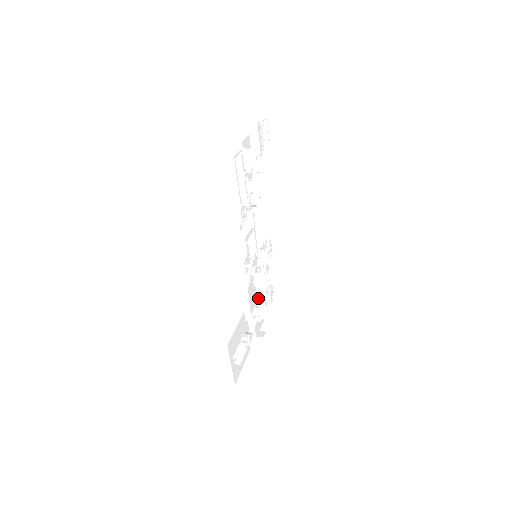
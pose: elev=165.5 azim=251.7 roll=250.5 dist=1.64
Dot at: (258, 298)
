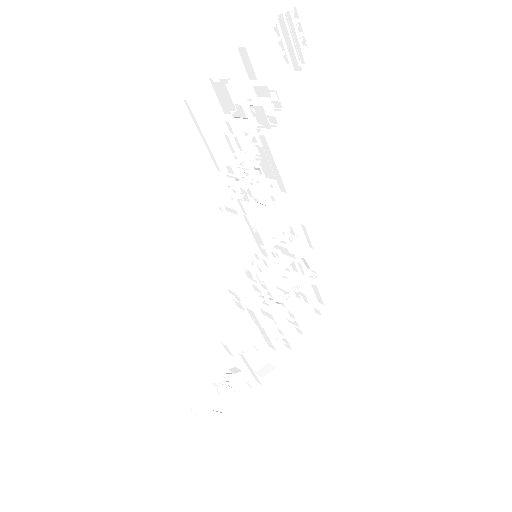
Dot at: (254, 321)
